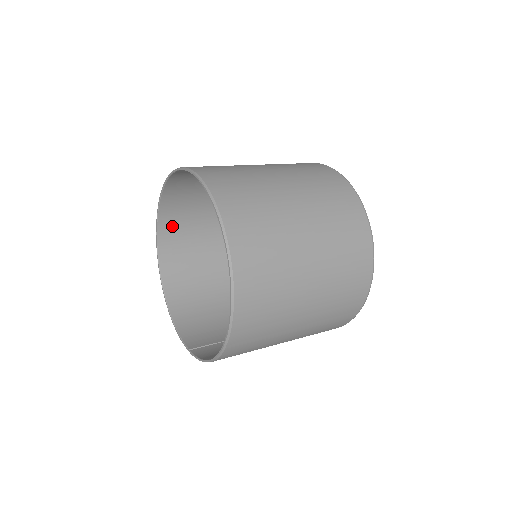
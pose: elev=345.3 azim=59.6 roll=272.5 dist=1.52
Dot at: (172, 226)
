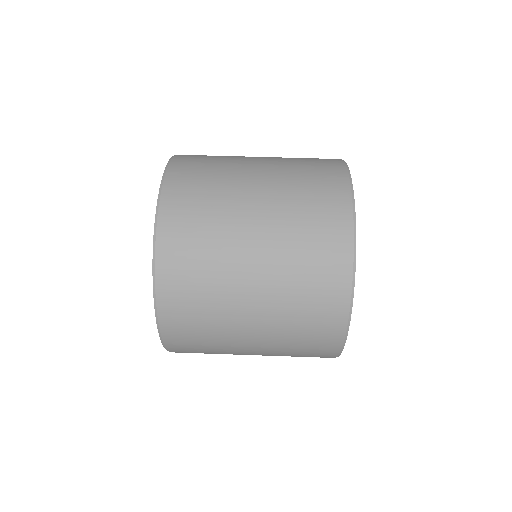
Dot at: occluded
